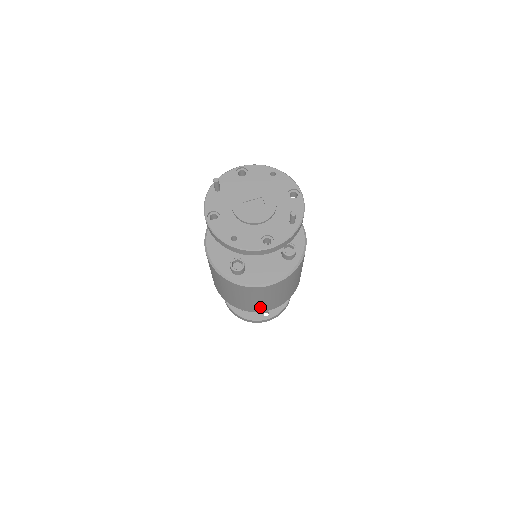
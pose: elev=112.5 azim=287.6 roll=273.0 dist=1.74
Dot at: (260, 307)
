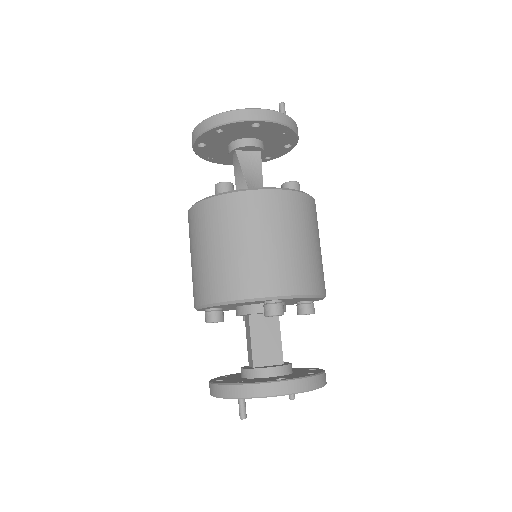
Dot at: (259, 275)
